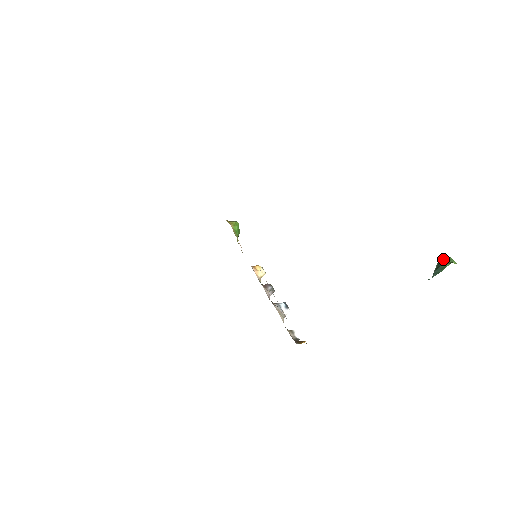
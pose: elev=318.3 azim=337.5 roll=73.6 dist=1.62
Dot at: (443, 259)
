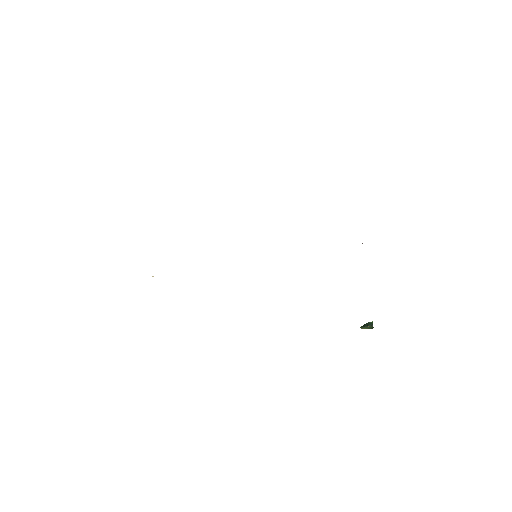
Dot at: (363, 325)
